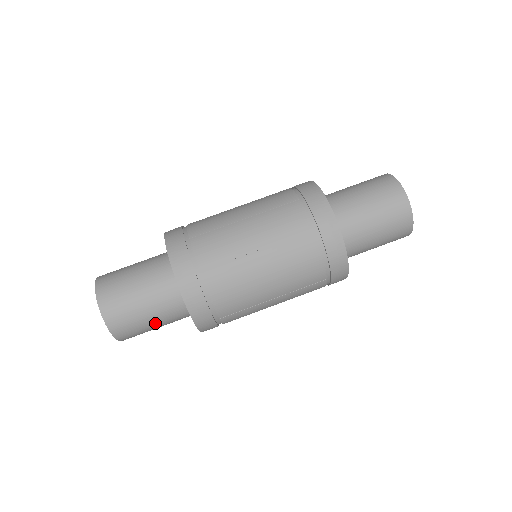
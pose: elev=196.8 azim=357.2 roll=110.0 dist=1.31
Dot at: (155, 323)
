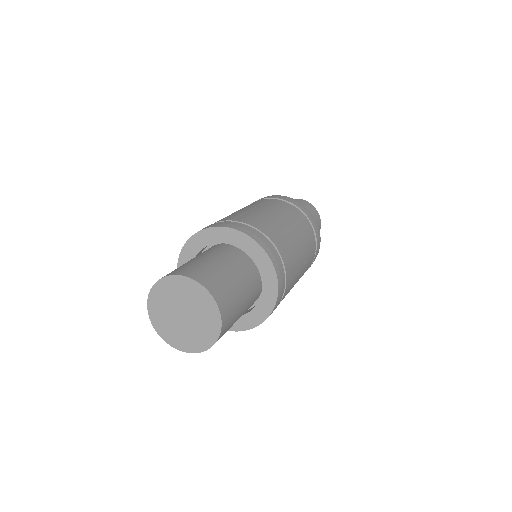
Dot at: (242, 304)
